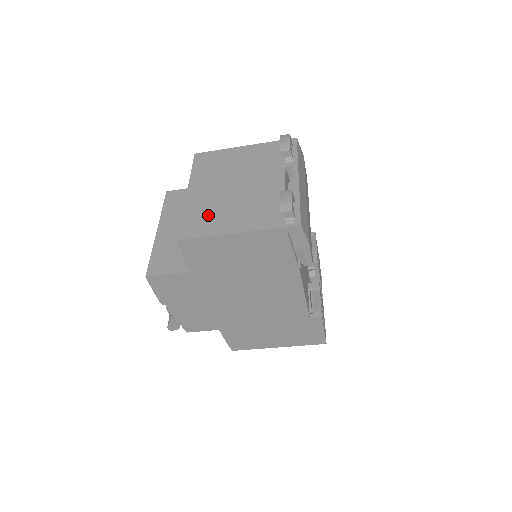
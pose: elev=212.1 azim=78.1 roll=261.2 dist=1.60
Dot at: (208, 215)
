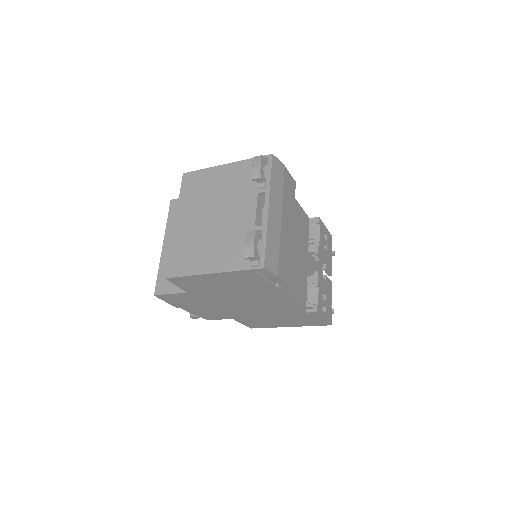
Dot at: (190, 251)
